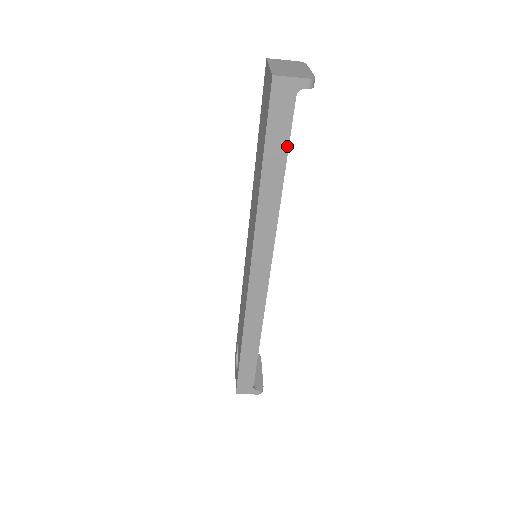
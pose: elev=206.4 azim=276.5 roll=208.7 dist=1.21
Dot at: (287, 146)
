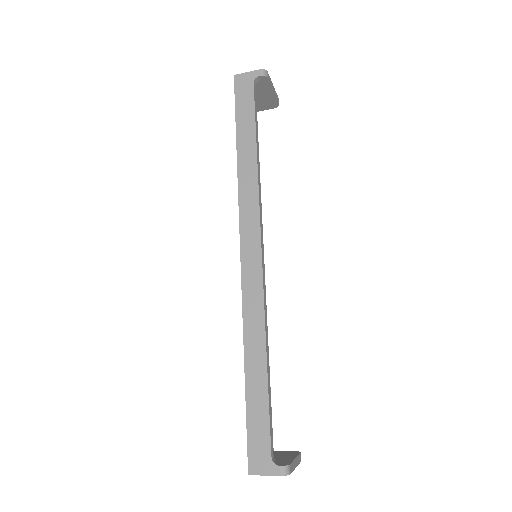
Dot at: (254, 120)
